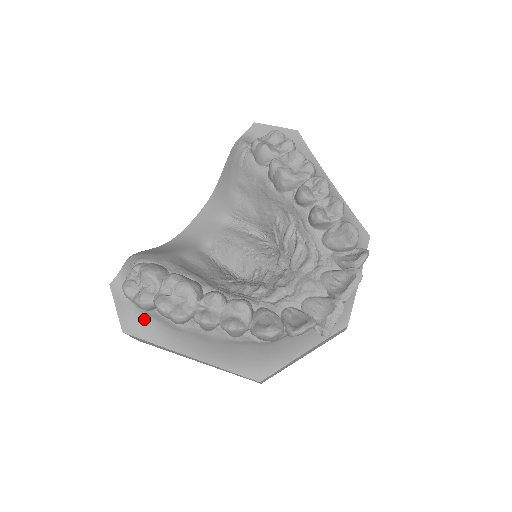
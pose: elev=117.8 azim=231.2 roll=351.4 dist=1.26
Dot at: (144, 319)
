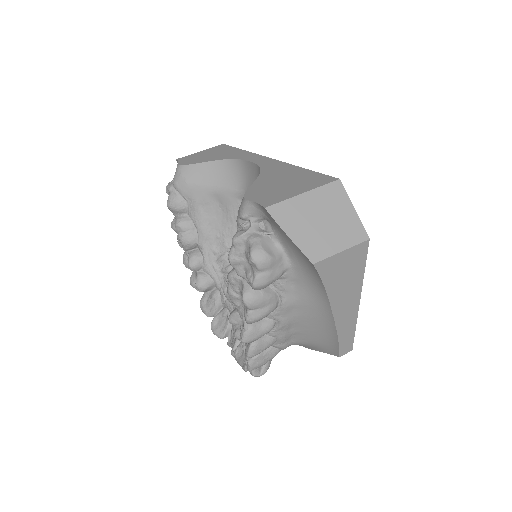
Dot at: occluded
